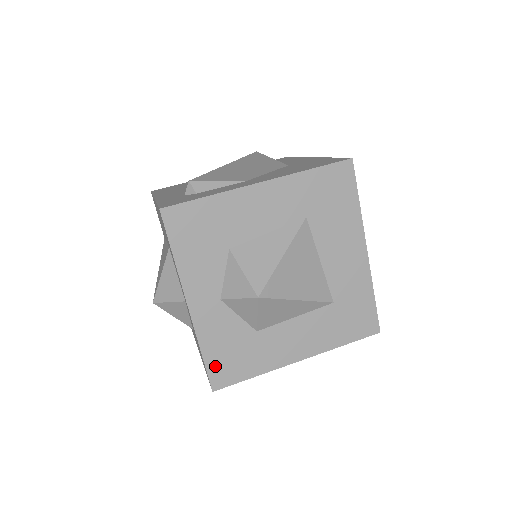
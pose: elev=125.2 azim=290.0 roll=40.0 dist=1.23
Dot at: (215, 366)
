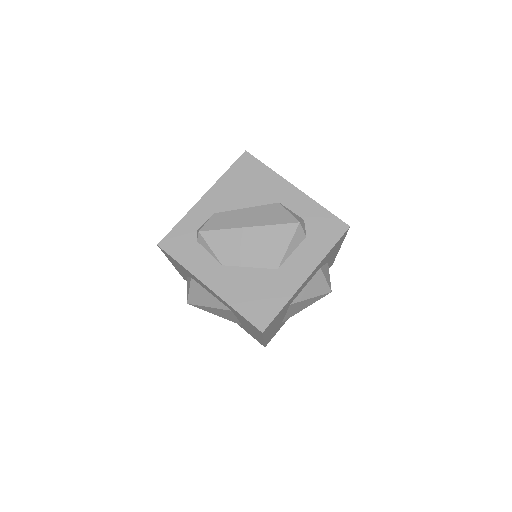
Dot at: occluded
